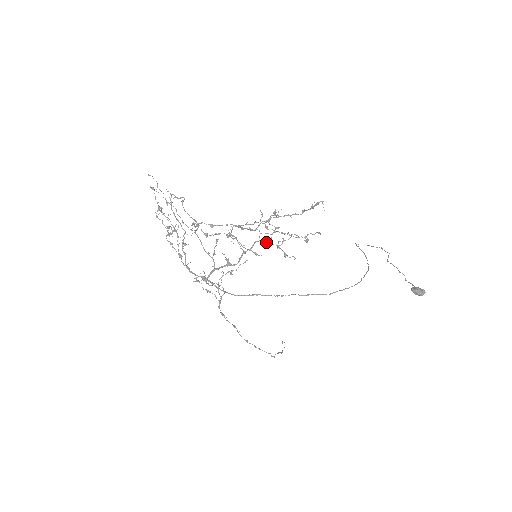
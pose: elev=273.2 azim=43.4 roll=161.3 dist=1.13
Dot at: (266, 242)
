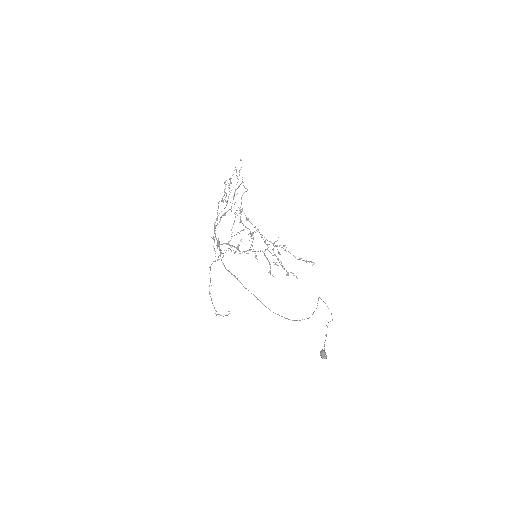
Dot at: occluded
